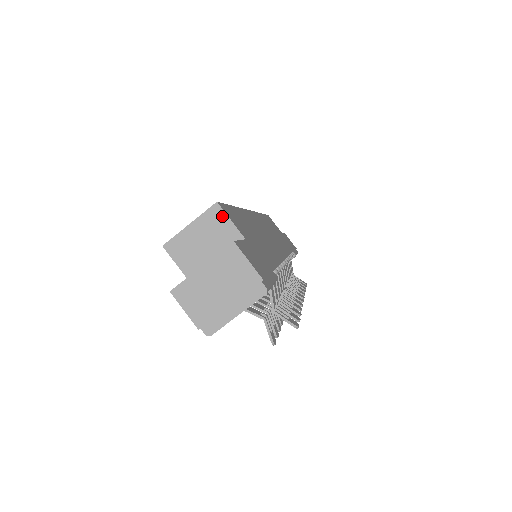
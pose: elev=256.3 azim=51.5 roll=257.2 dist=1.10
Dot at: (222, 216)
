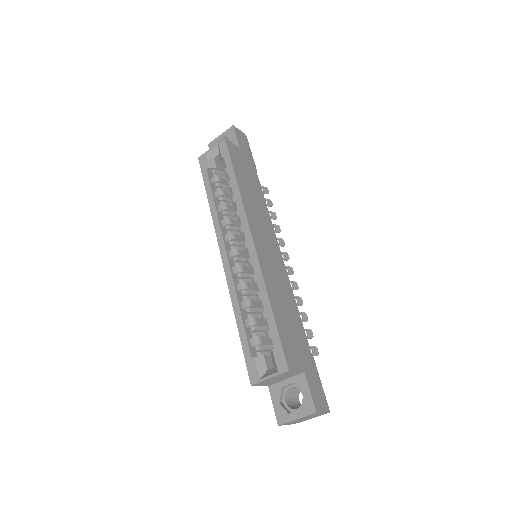
Dot at: (291, 372)
